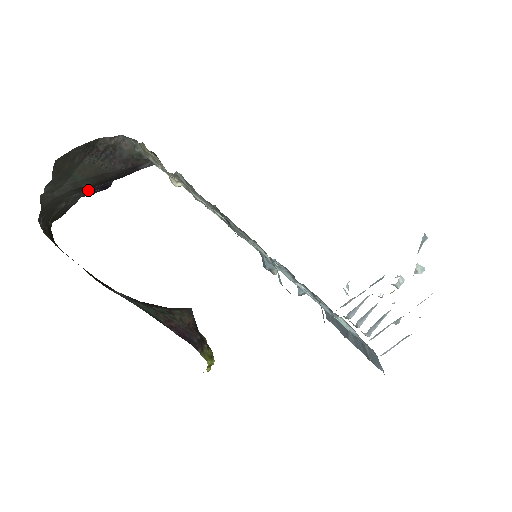
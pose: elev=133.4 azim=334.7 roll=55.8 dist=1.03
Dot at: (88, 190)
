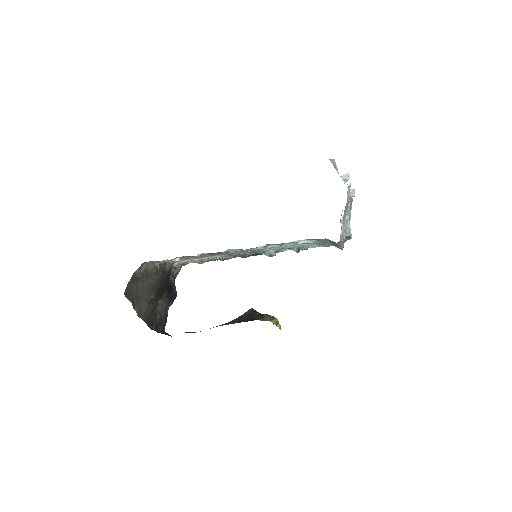
Dot at: (164, 302)
